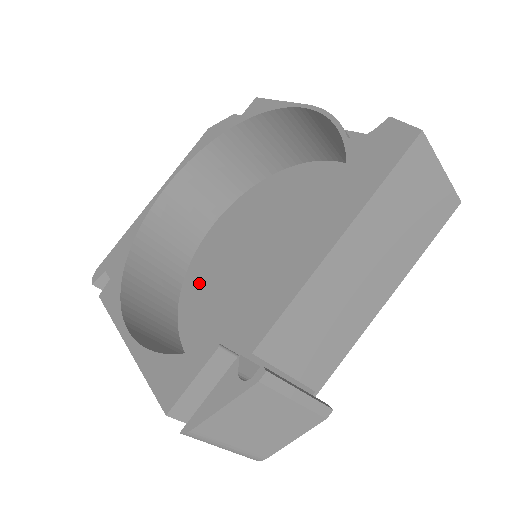
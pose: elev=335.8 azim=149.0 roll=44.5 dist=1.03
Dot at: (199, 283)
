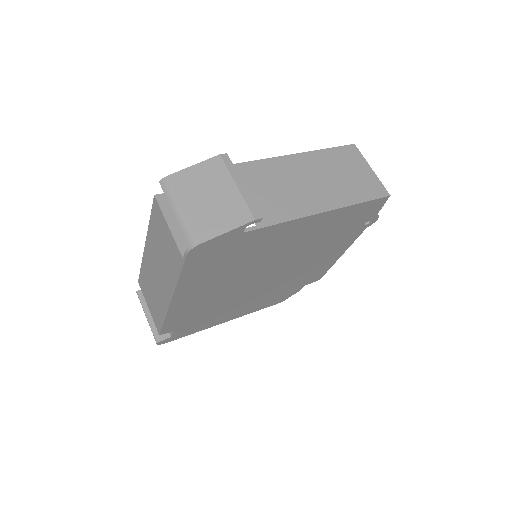
Dot at: occluded
